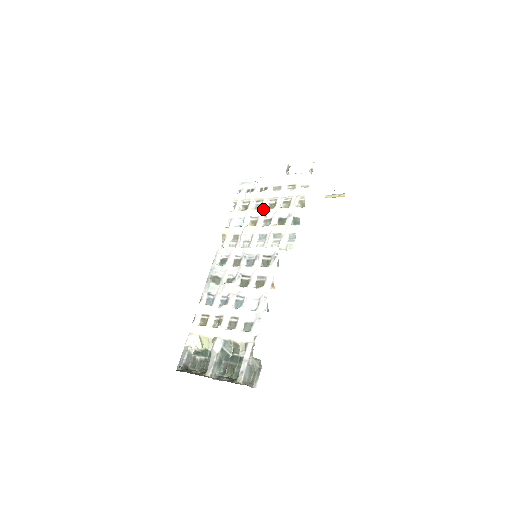
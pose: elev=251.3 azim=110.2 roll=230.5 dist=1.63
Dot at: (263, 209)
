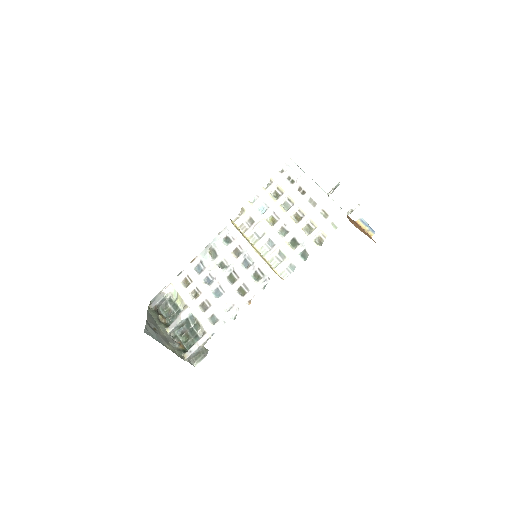
Dot at: (288, 215)
